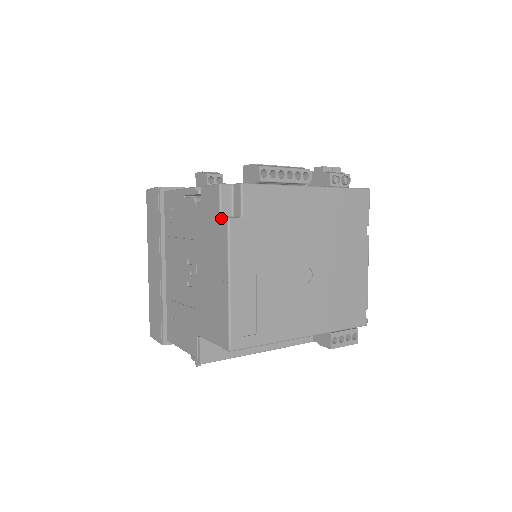
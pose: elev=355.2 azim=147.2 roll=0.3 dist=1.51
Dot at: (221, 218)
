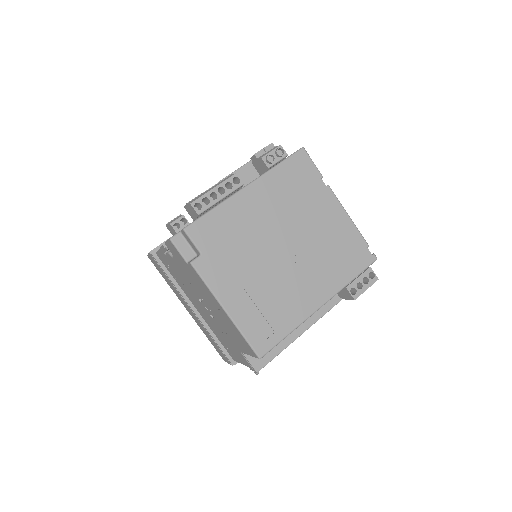
Dot at: (187, 264)
